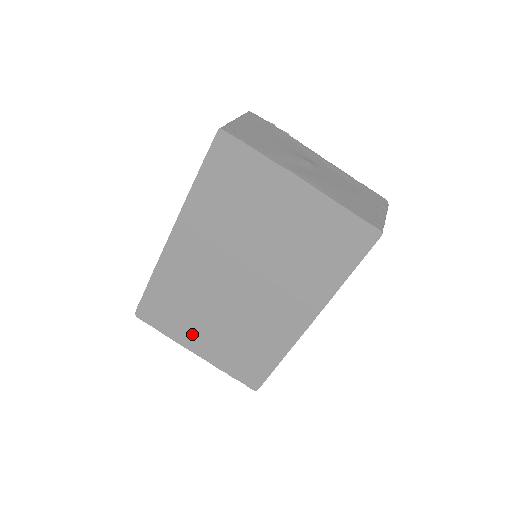
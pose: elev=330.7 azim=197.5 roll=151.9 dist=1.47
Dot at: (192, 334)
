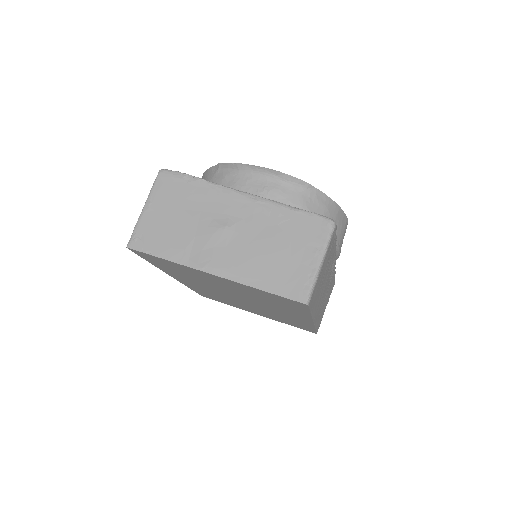
Dot at: (245, 309)
